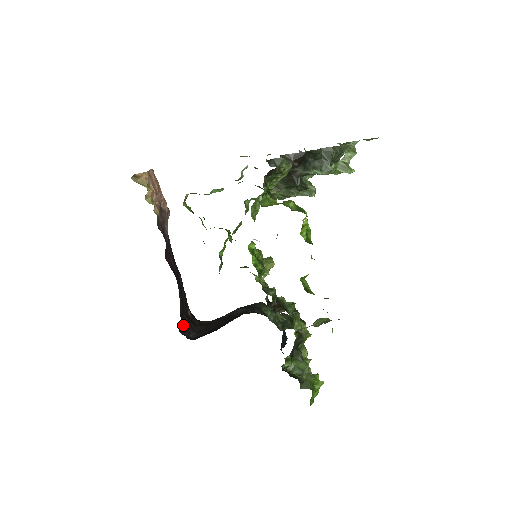
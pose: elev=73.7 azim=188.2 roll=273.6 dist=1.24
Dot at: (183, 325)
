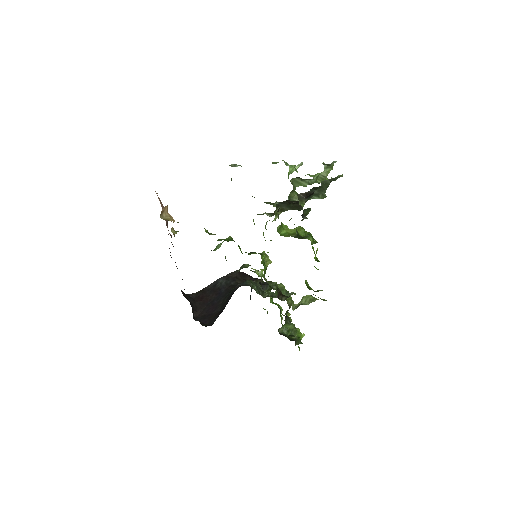
Dot at: occluded
